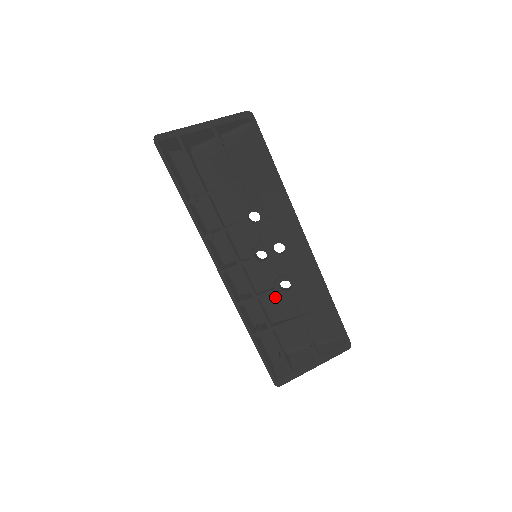
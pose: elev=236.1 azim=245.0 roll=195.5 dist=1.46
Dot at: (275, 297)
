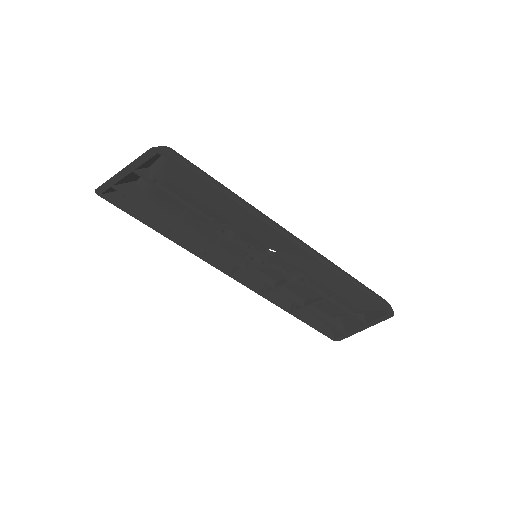
Dot at: occluded
